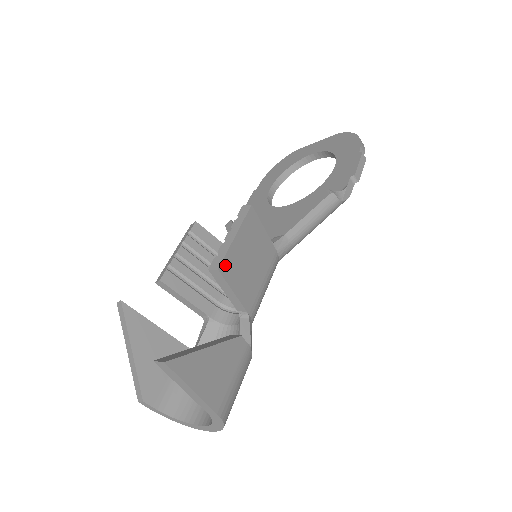
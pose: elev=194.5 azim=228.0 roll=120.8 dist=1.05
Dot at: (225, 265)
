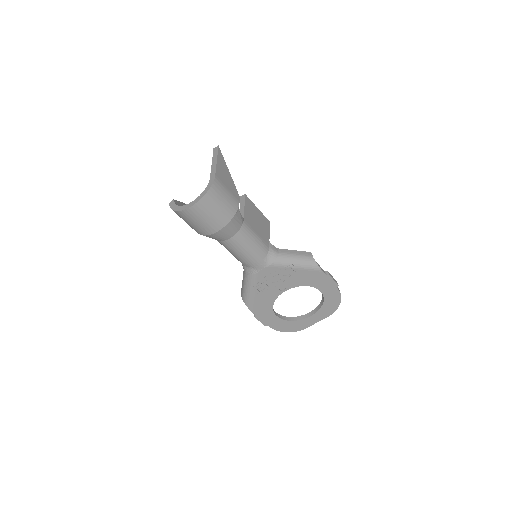
Dot at: (248, 200)
